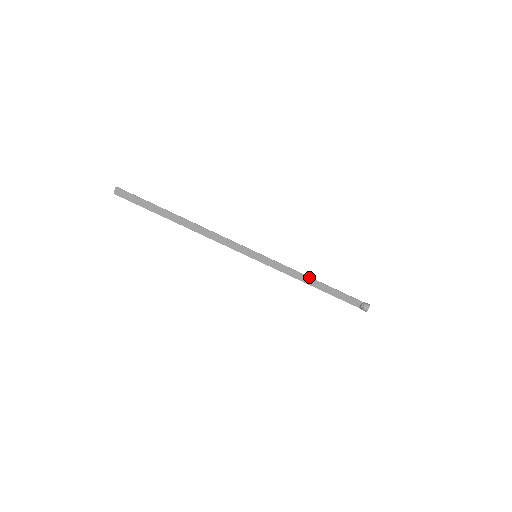
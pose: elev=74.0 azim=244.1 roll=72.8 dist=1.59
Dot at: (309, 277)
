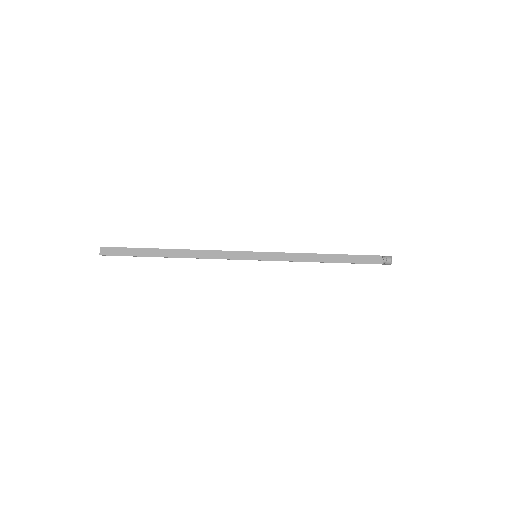
Dot at: (317, 254)
